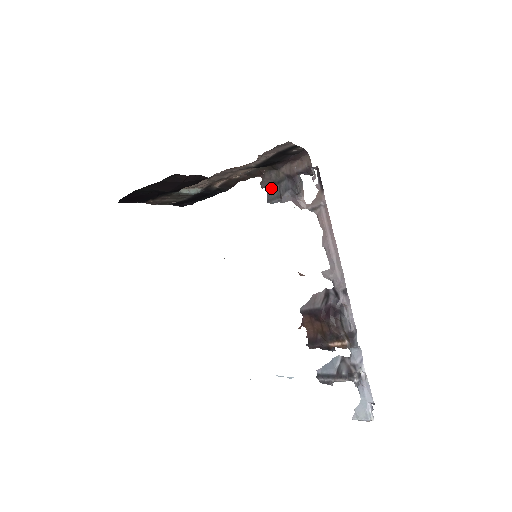
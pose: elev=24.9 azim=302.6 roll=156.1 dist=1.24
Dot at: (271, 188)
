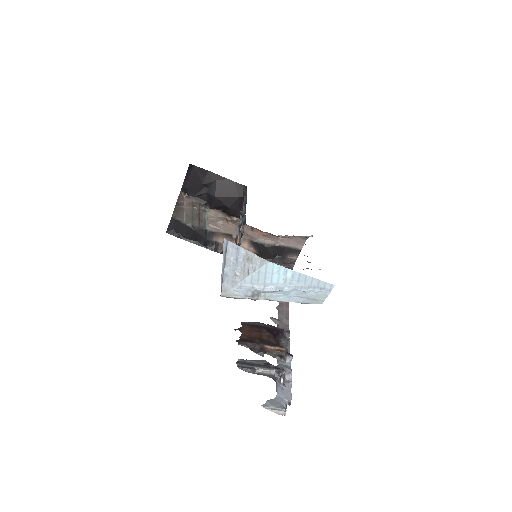
Dot at: occluded
